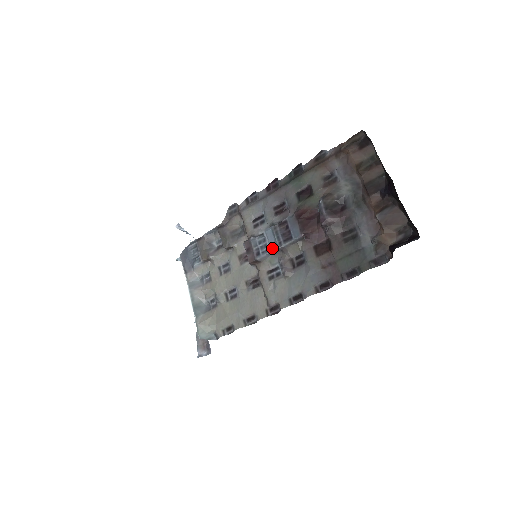
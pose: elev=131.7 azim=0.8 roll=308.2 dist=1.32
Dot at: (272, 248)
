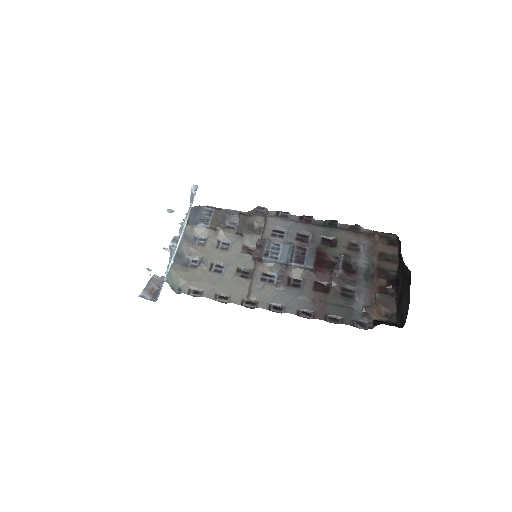
Dot at: (282, 259)
